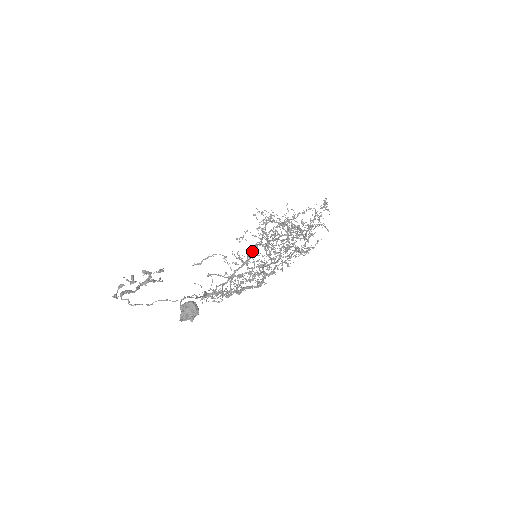
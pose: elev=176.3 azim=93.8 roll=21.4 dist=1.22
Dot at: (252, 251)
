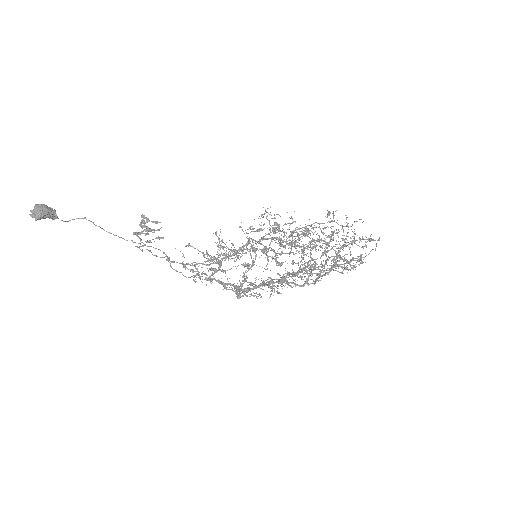
Dot at: occluded
